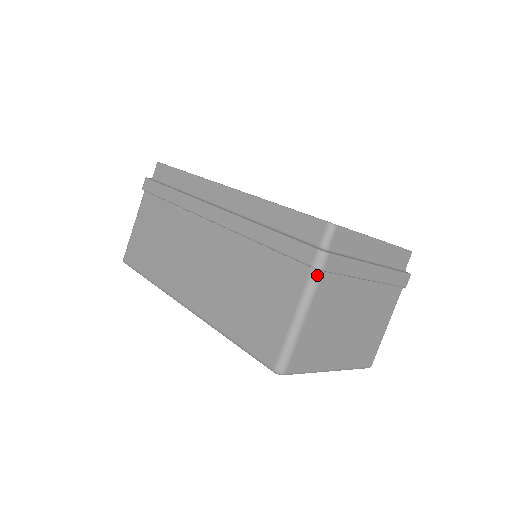
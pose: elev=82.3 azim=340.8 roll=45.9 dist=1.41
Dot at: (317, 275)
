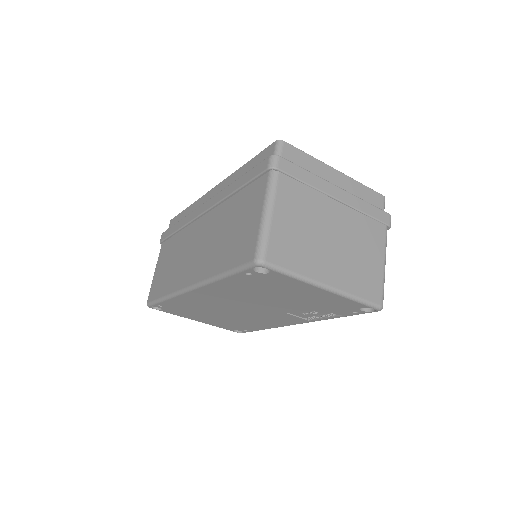
Dot at: (274, 175)
